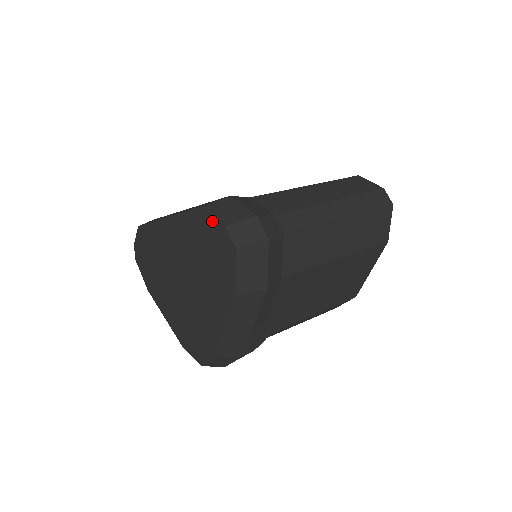
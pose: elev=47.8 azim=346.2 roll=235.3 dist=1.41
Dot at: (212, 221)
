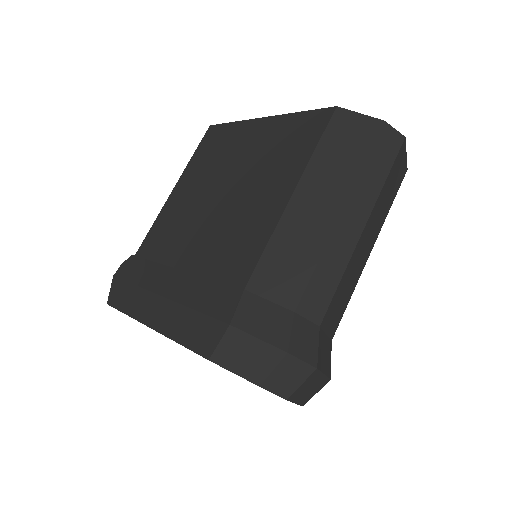
Dot at: occluded
